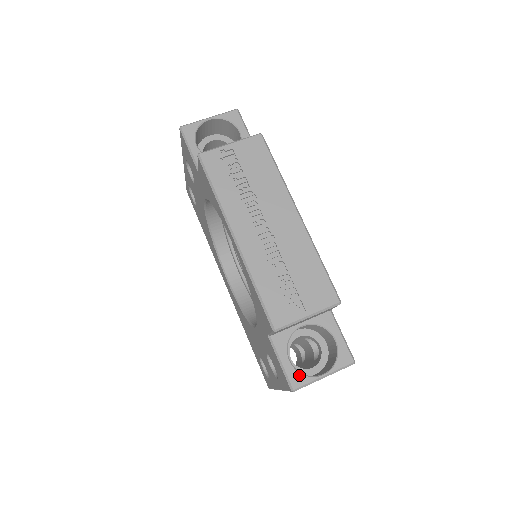
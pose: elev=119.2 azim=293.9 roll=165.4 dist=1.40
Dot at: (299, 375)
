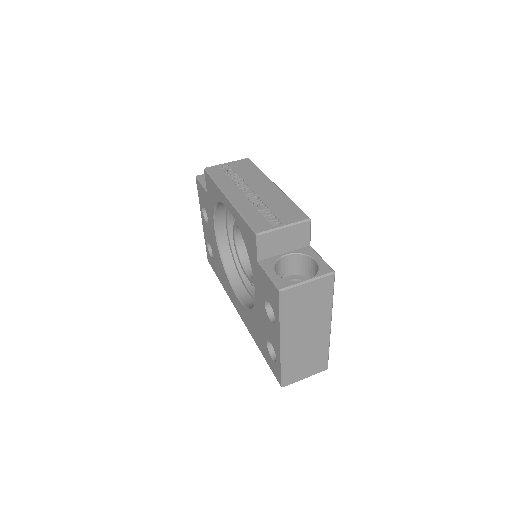
Dot at: (285, 280)
